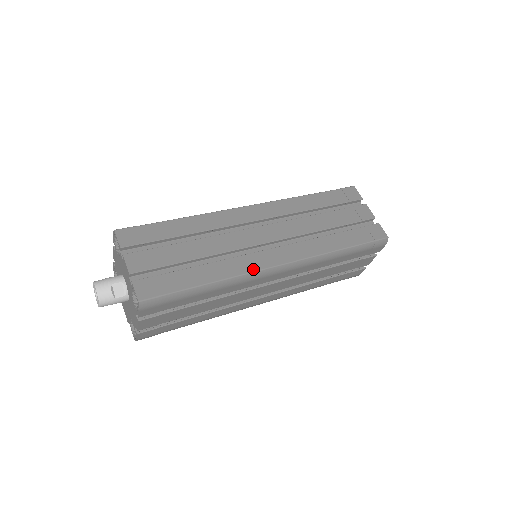
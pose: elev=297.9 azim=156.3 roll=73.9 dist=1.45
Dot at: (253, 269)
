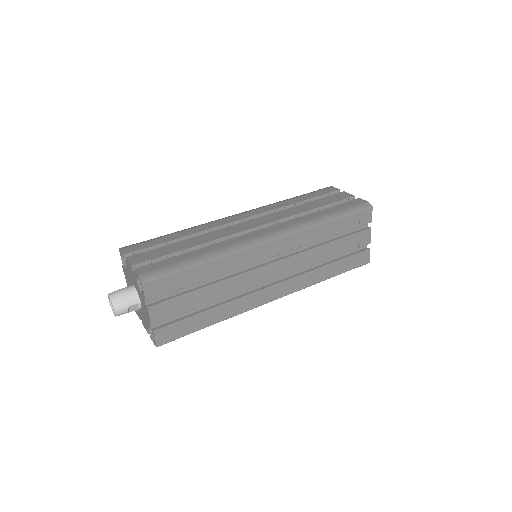
Dot at: (252, 307)
